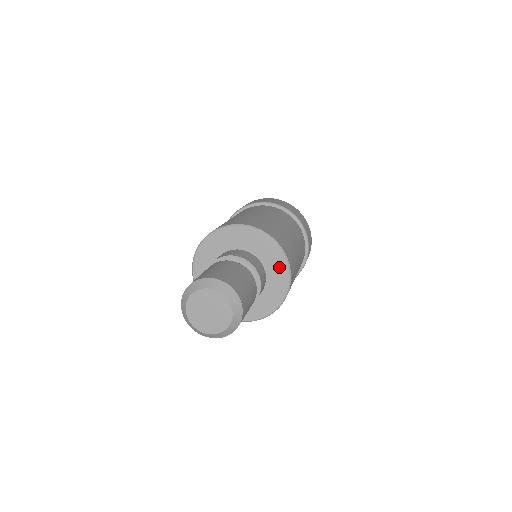
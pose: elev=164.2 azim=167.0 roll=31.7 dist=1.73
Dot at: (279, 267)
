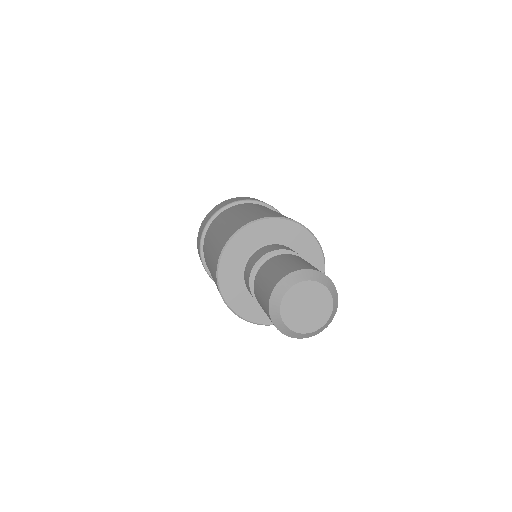
Dot at: (308, 246)
